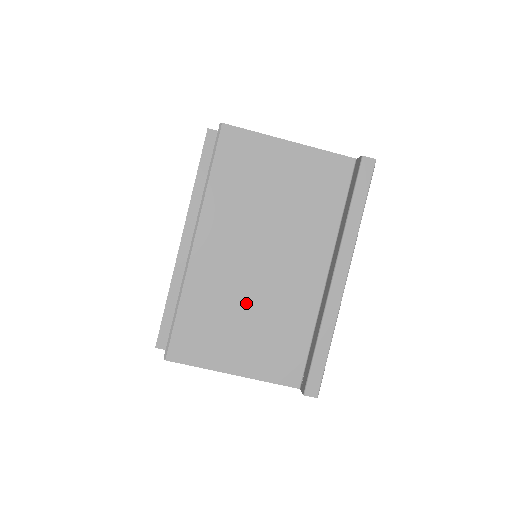
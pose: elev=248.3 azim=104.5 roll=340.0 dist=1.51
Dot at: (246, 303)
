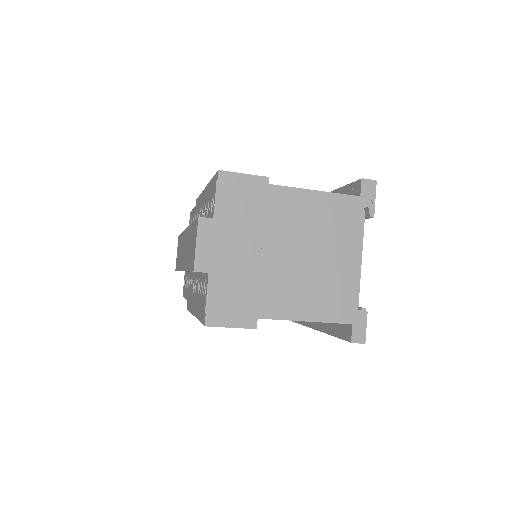
Dot at: occluded
